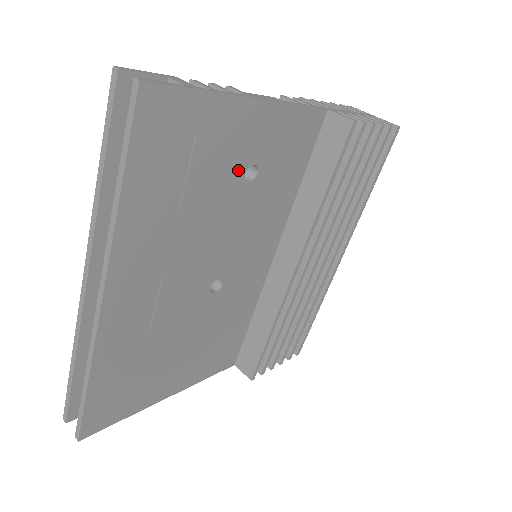
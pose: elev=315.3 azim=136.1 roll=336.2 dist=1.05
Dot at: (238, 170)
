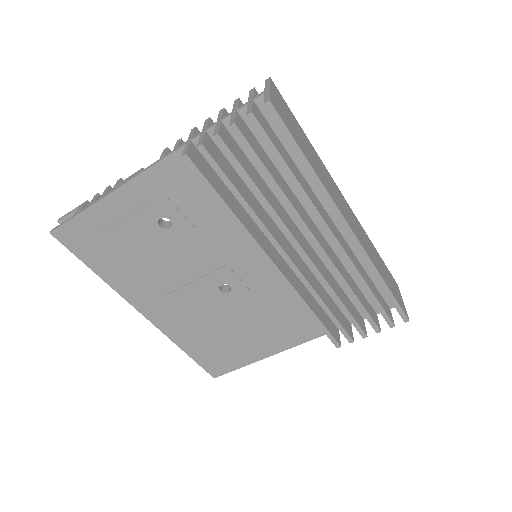
Dot at: (152, 228)
